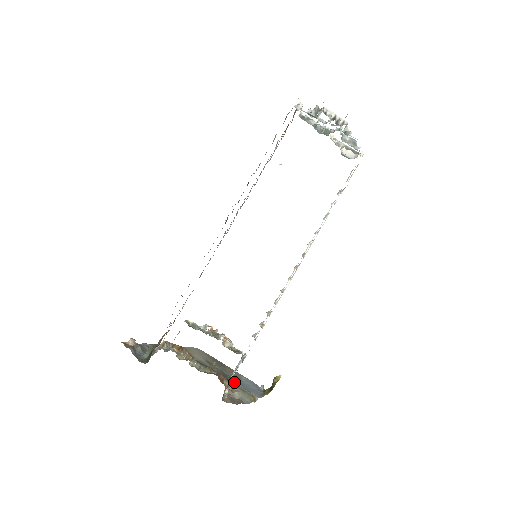
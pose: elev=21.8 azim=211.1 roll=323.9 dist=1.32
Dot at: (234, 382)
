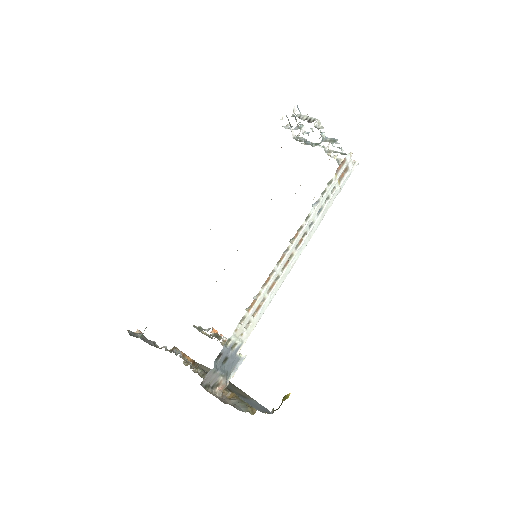
Dot at: (235, 393)
